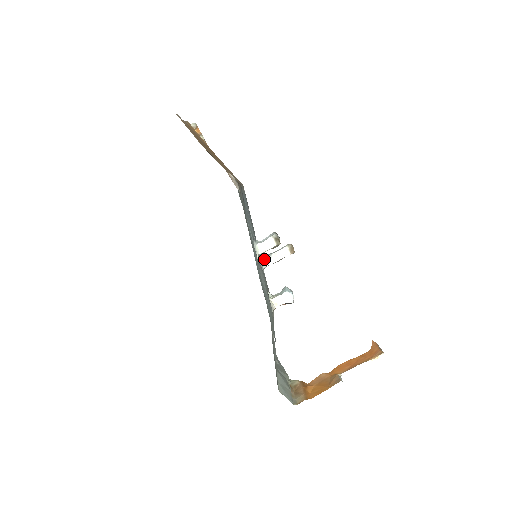
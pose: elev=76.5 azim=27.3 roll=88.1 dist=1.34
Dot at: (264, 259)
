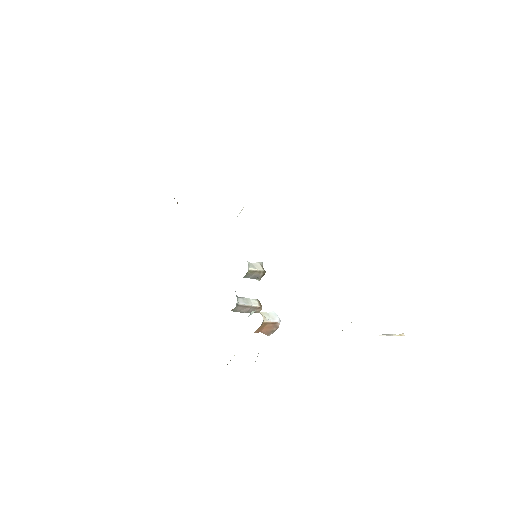
Dot at: (237, 297)
